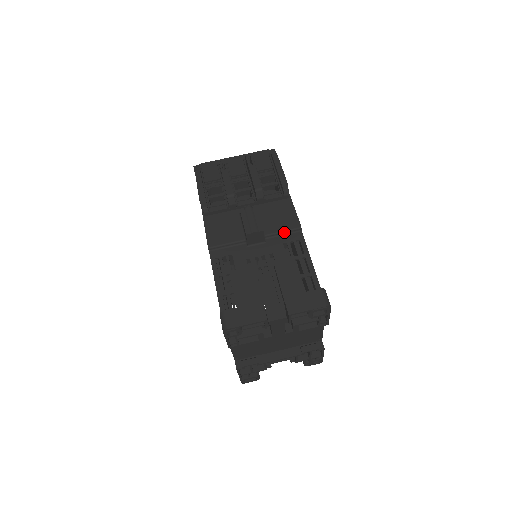
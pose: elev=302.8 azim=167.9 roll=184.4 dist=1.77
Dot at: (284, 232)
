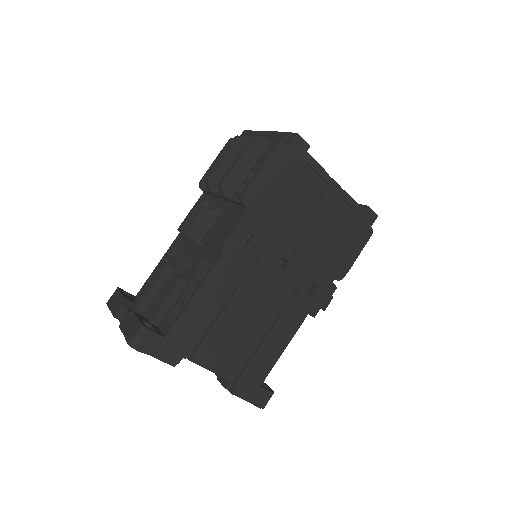
Dot at: (212, 246)
